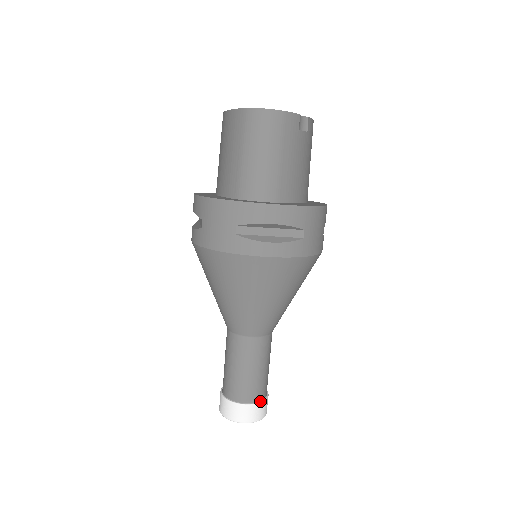
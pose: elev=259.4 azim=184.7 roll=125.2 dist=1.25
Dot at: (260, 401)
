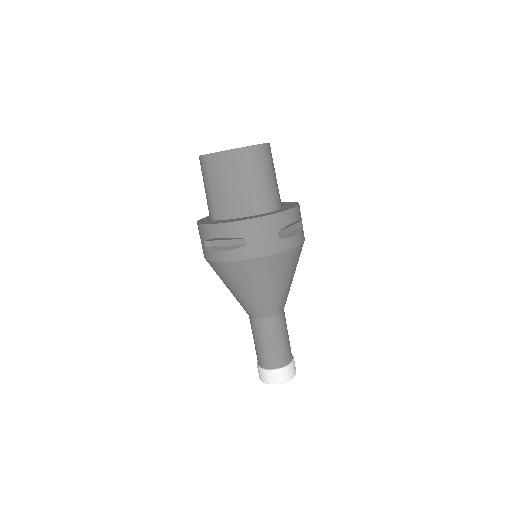
Dot at: (293, 357)
